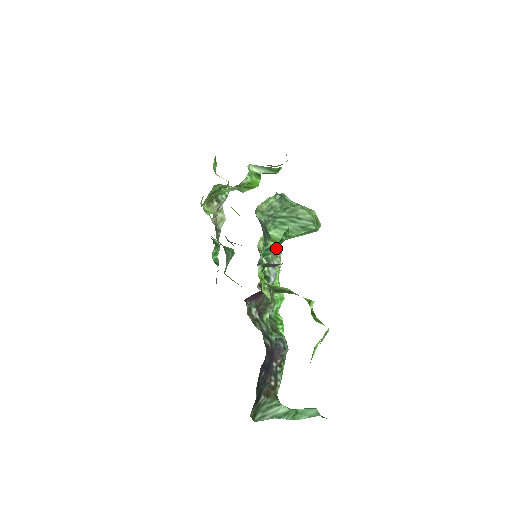
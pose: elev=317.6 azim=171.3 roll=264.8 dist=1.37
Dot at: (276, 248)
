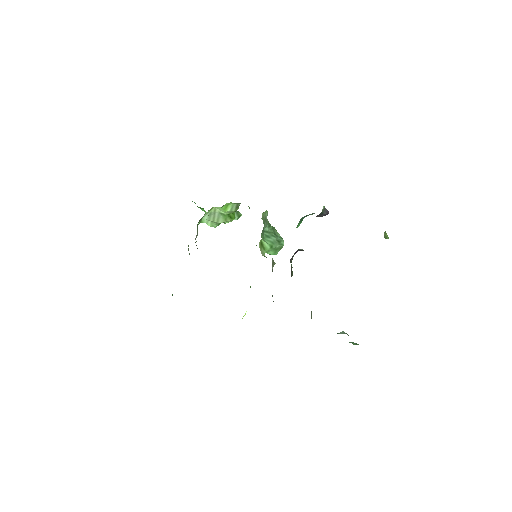
Dot at: occluded
